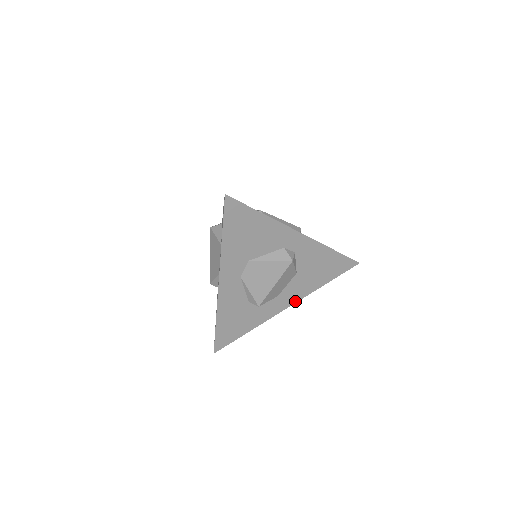
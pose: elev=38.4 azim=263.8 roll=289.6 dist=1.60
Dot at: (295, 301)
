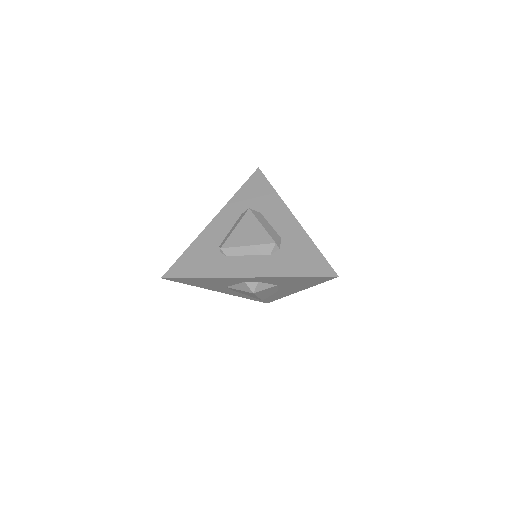
Dot at: (299, 290)
